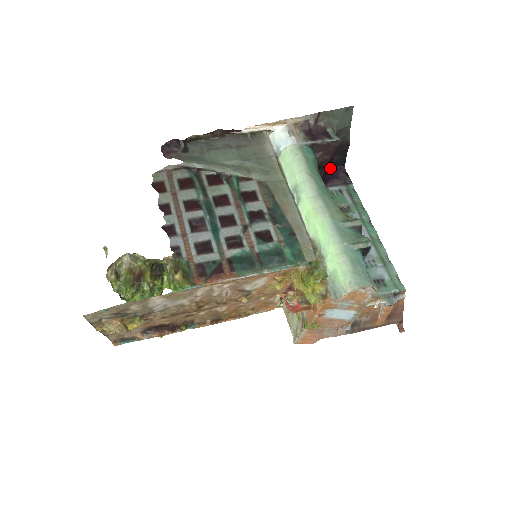
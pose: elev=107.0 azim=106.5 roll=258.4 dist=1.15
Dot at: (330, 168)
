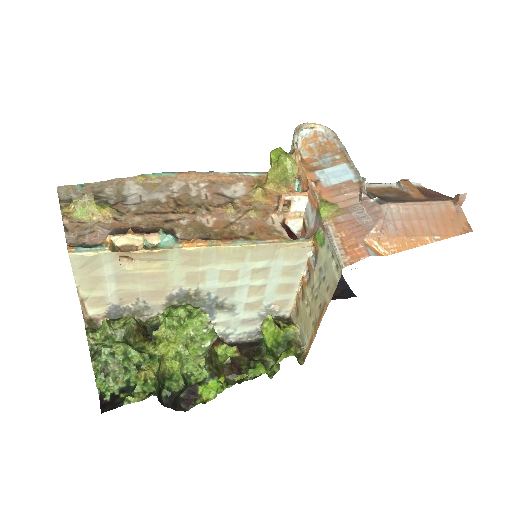
Dot at: occluded
